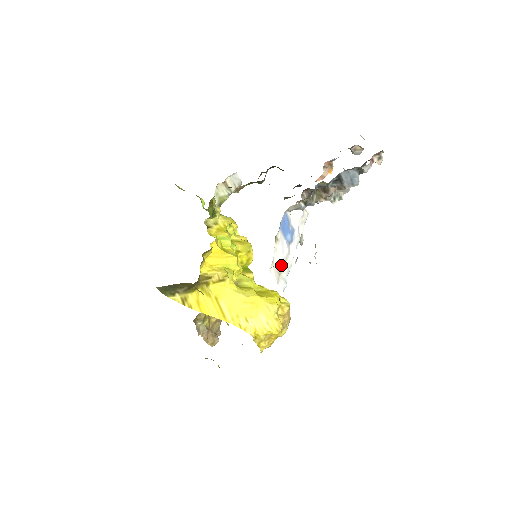
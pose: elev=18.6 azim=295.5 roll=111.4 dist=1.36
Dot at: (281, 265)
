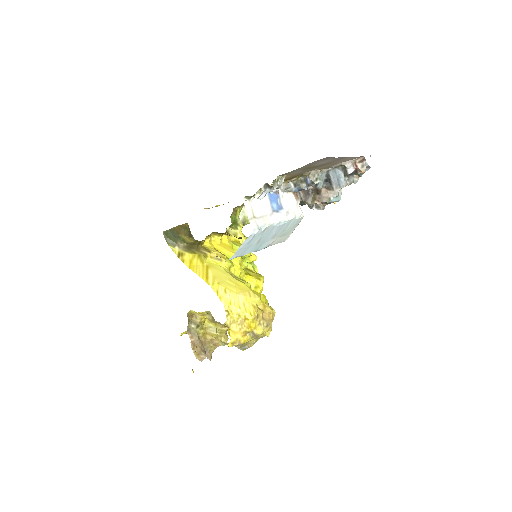
Dot at: (258, 213)
